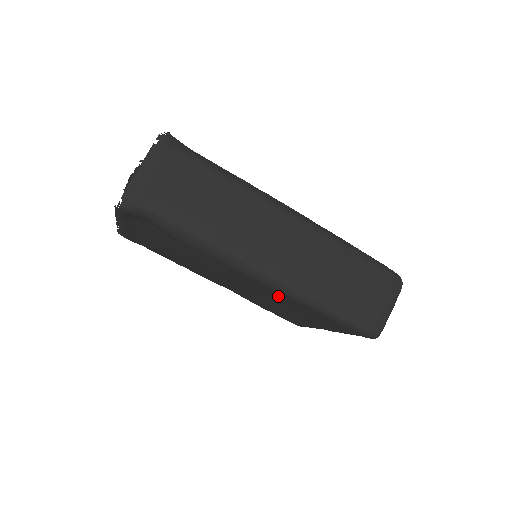
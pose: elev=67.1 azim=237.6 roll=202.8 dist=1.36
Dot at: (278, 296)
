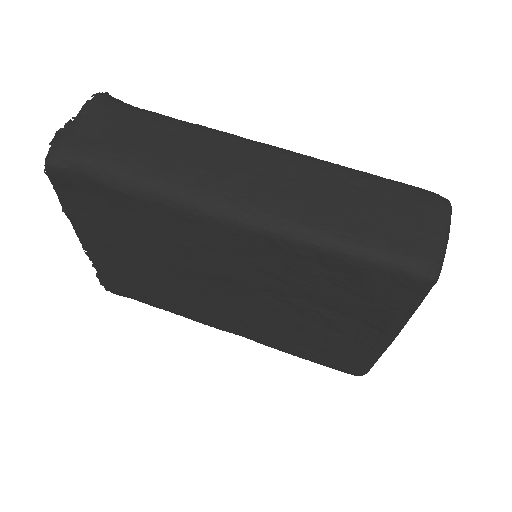
Dot at: (276, 264)
